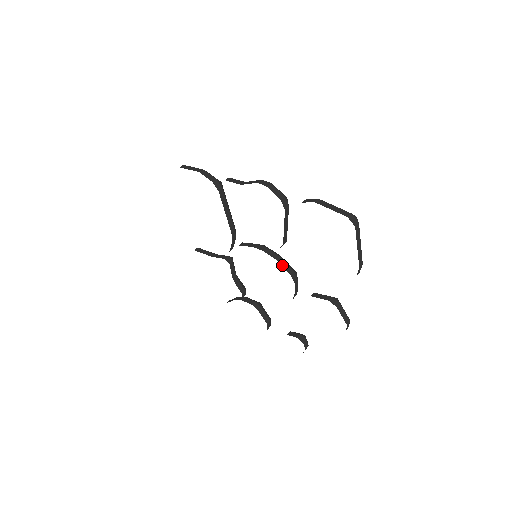
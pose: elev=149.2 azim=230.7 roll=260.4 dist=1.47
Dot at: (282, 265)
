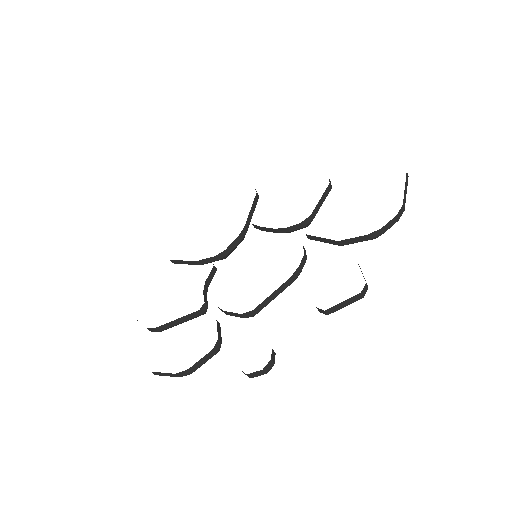
Dot at: occluded
